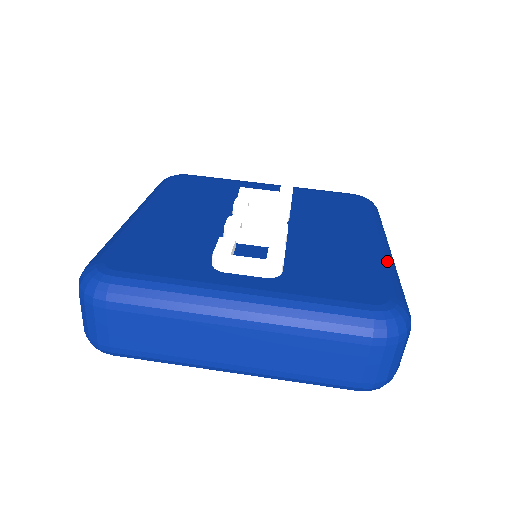
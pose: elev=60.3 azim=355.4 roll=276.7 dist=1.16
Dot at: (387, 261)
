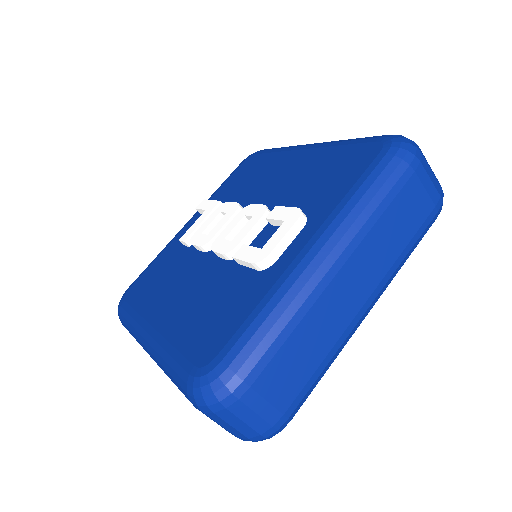
Dot at: (334, 142)
